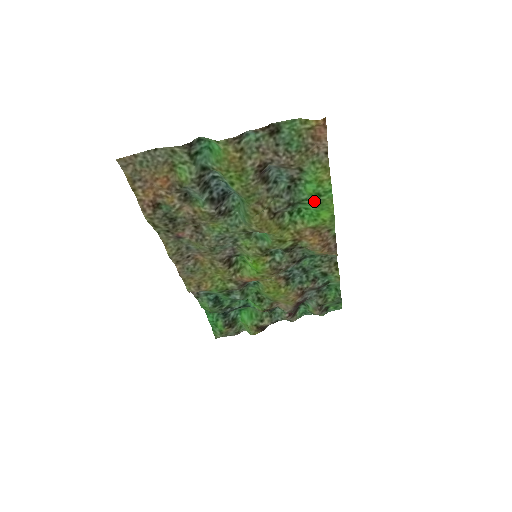
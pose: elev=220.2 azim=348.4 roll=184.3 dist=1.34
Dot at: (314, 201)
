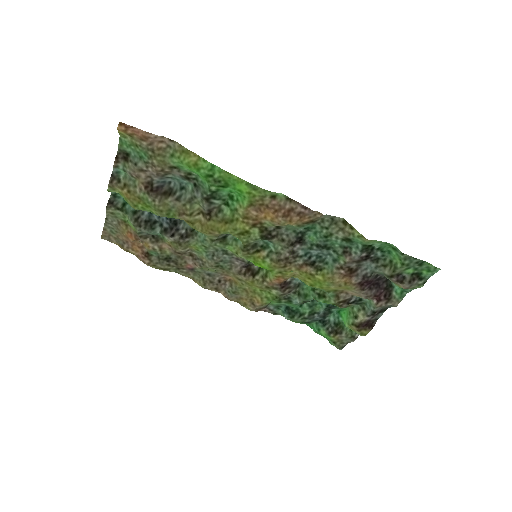
Dot at: (216, 183)
